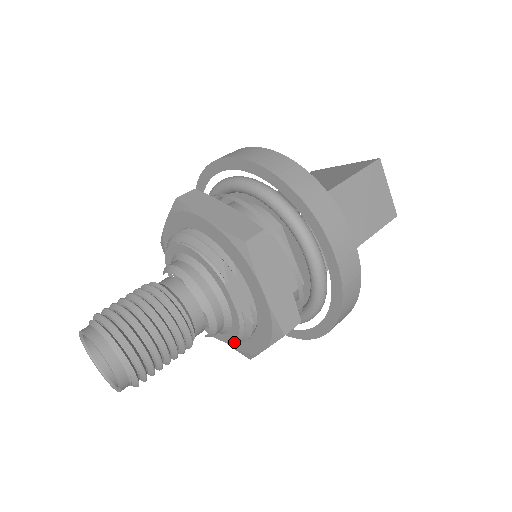
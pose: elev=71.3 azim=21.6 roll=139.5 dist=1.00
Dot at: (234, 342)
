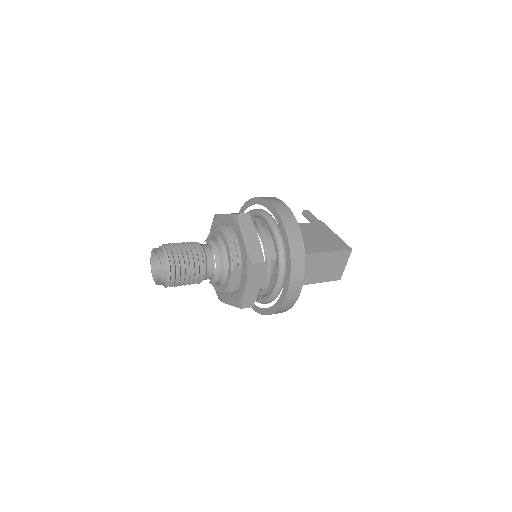
Dot at: (218, 291)
